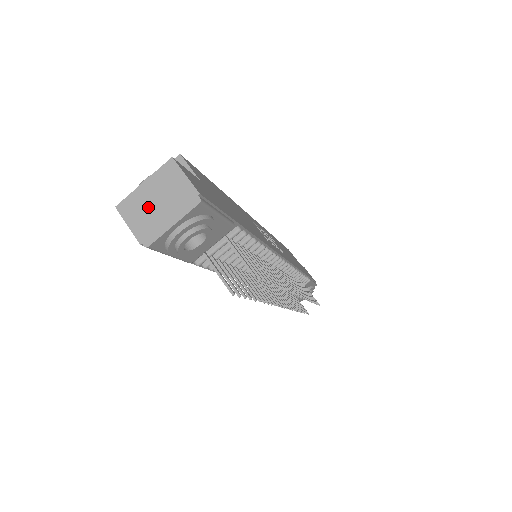
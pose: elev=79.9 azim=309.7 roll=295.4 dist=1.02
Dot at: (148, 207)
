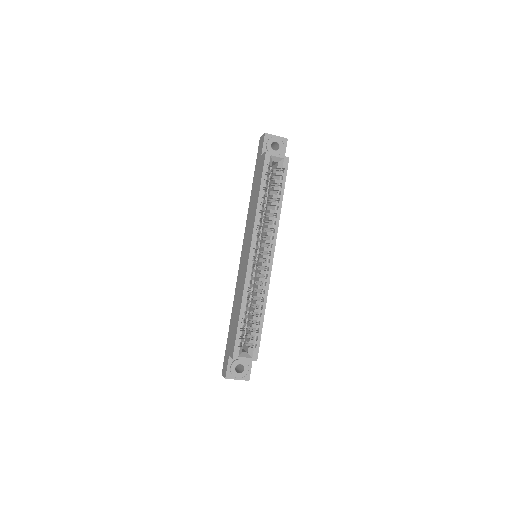
Dot at: occluded
